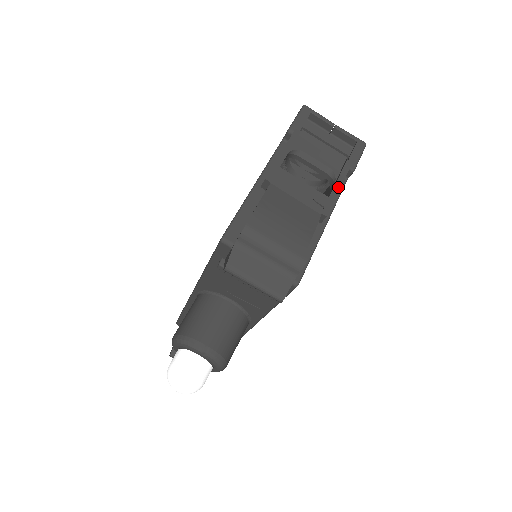
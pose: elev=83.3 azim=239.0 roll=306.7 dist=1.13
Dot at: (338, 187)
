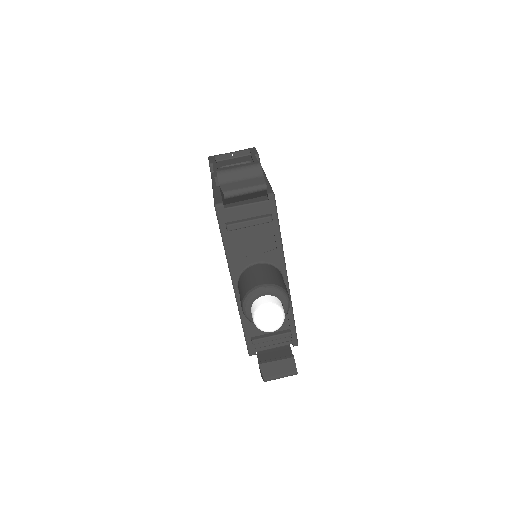
Dot at: (256, 160)
